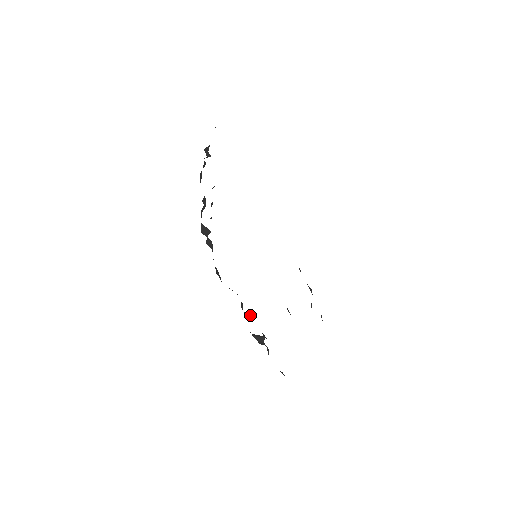
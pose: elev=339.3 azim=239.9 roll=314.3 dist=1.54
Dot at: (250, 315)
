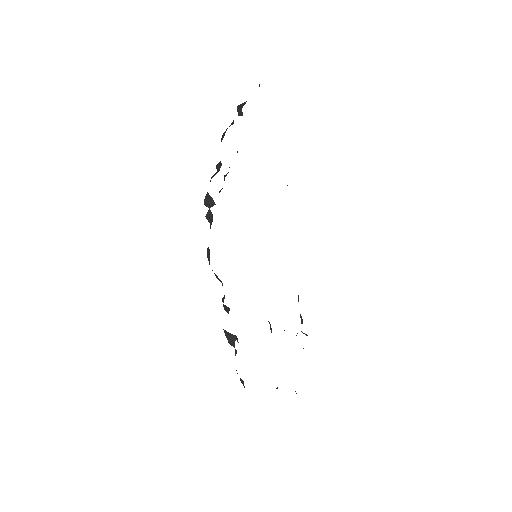
Dot at: (229, 310)
